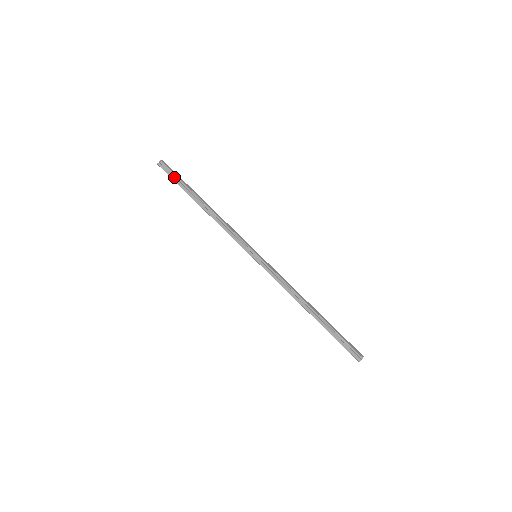
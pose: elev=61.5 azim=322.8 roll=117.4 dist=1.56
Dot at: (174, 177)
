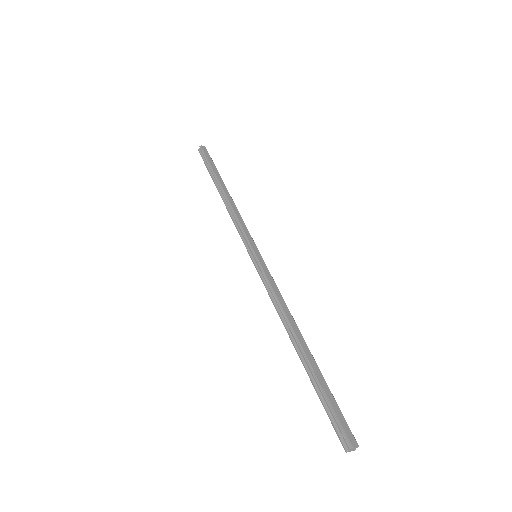
Dot at: (207, 162)
